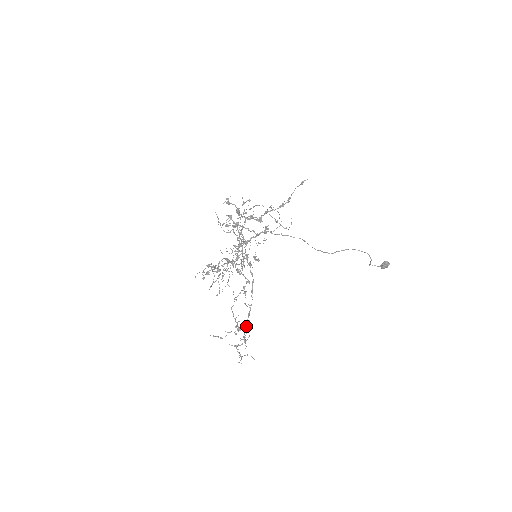
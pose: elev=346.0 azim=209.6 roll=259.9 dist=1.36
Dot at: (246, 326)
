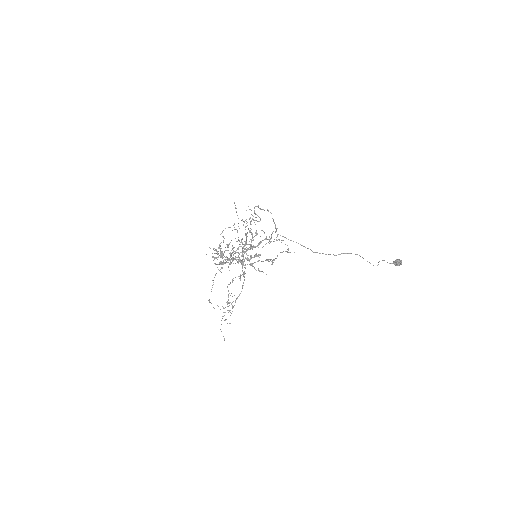
Dot at: (232, 307)
